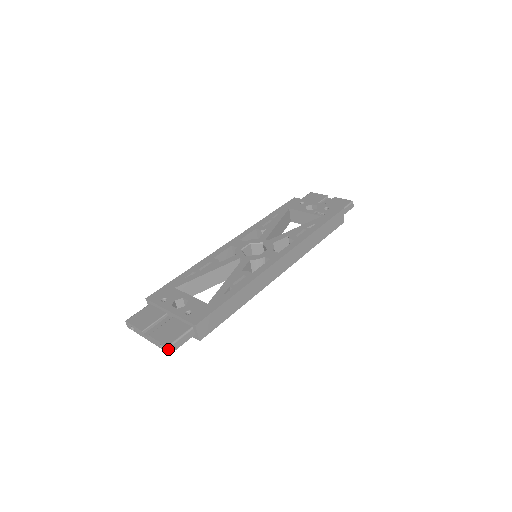
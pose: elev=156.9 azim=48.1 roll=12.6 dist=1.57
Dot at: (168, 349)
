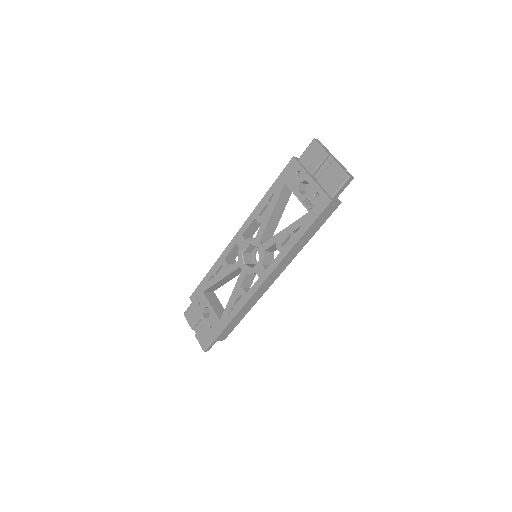
Dot at: (205, 351)
